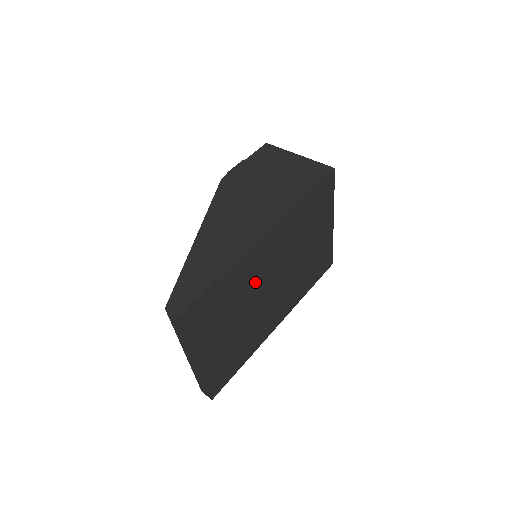
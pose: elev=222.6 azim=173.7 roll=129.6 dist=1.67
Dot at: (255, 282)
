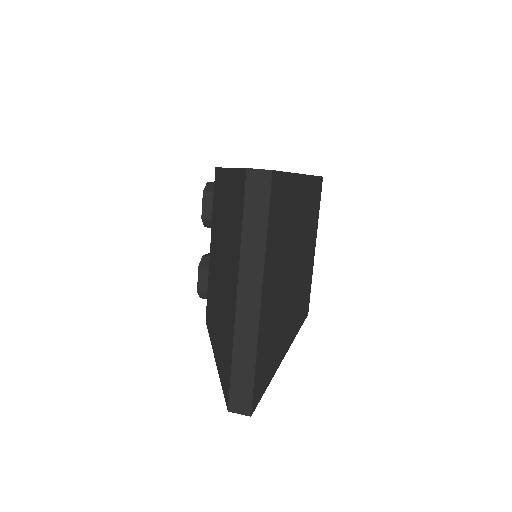
Dot at: (293, 235)
